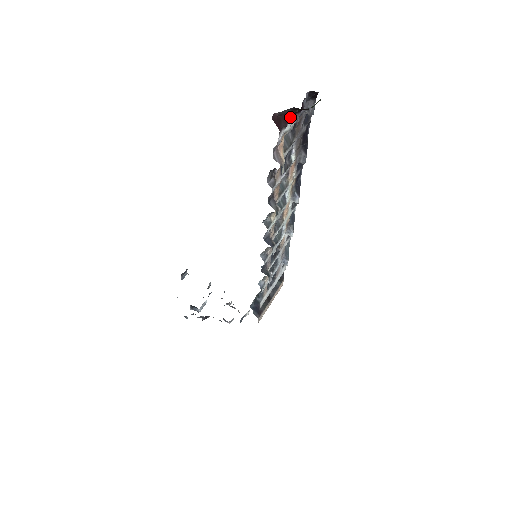
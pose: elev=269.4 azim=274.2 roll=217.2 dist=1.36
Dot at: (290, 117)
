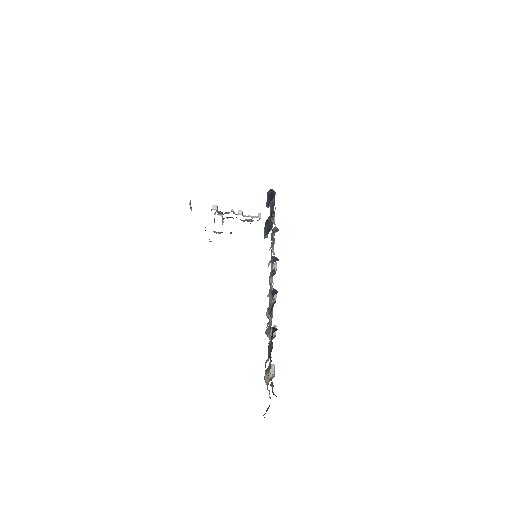
Dot at: occluded
